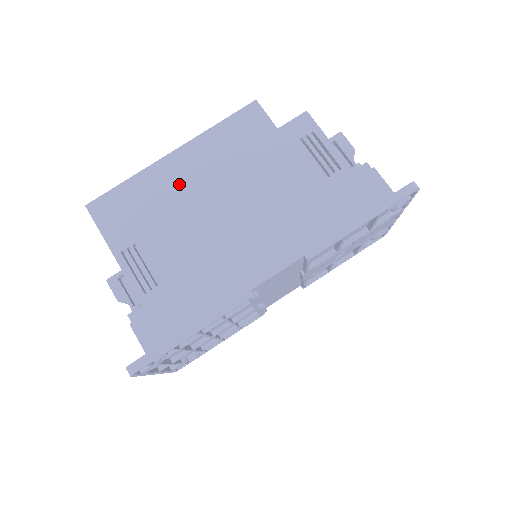
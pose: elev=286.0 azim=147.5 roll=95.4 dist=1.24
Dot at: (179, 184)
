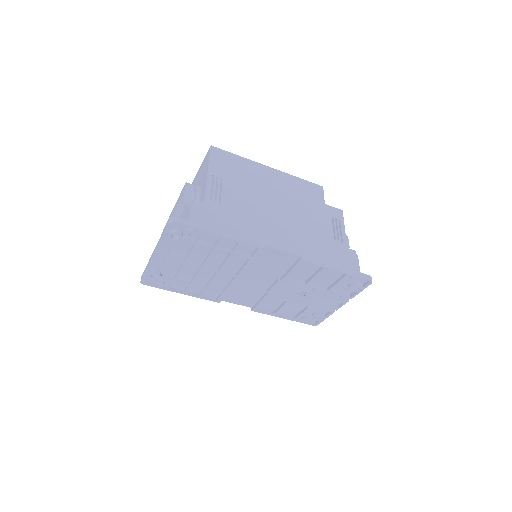
Dot at: (263, 179)
